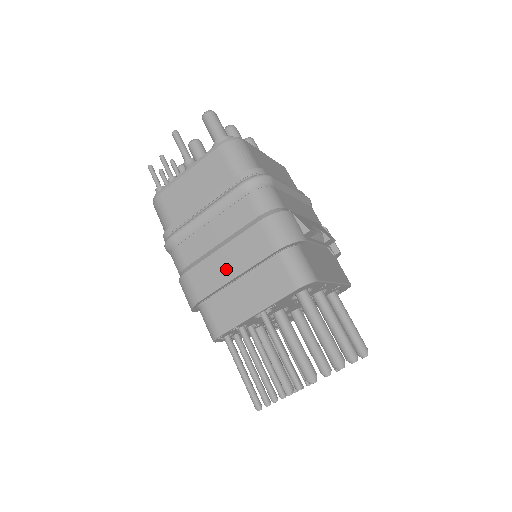
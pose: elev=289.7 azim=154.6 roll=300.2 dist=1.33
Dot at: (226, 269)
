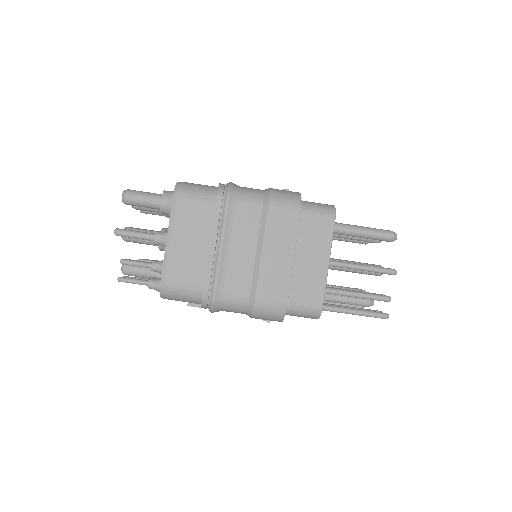
Dot at: (281, 261)
